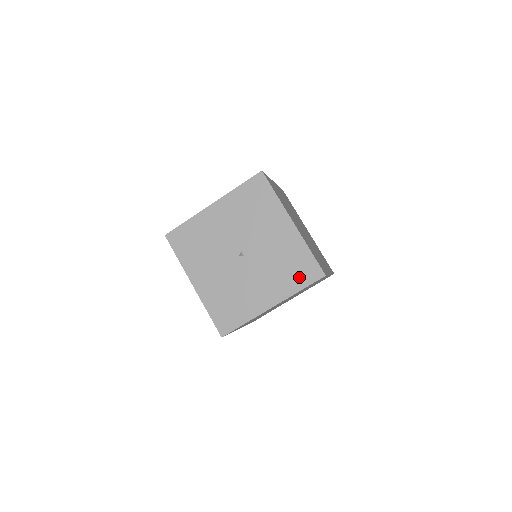
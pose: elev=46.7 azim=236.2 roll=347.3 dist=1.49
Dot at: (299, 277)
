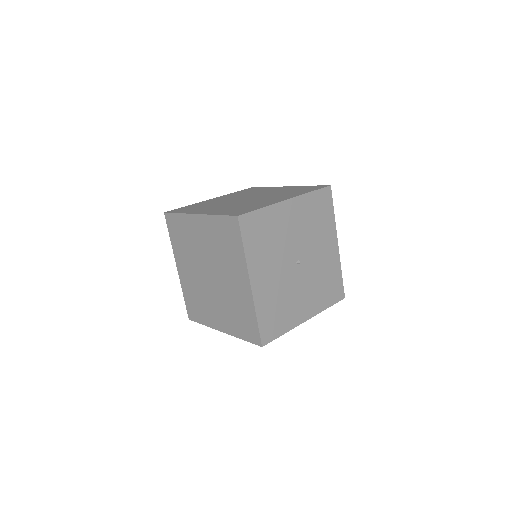
Dot at: (330, 295)
